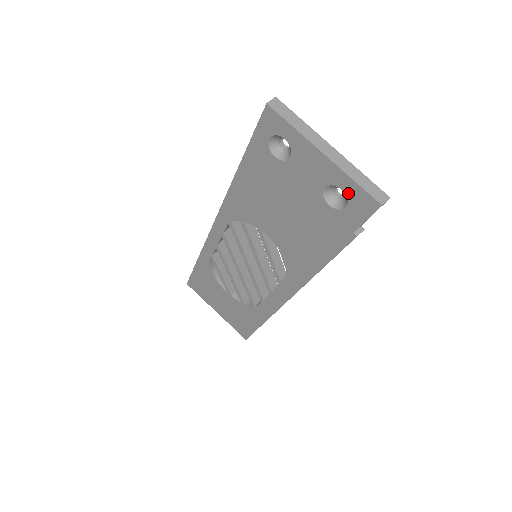
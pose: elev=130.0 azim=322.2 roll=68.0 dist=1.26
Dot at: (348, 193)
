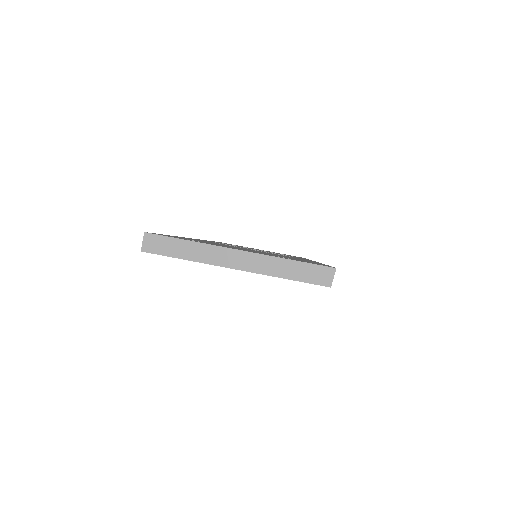
Dot at: occluded
